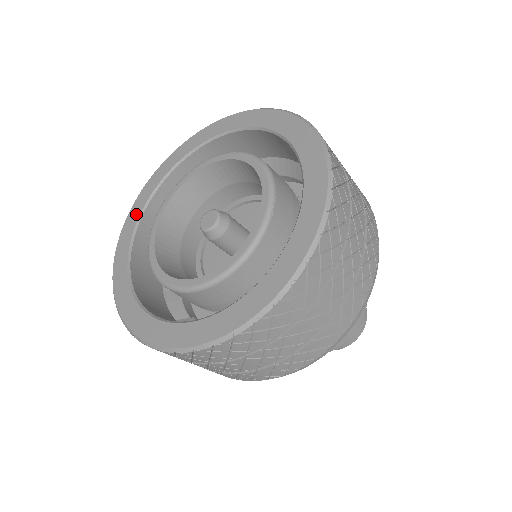
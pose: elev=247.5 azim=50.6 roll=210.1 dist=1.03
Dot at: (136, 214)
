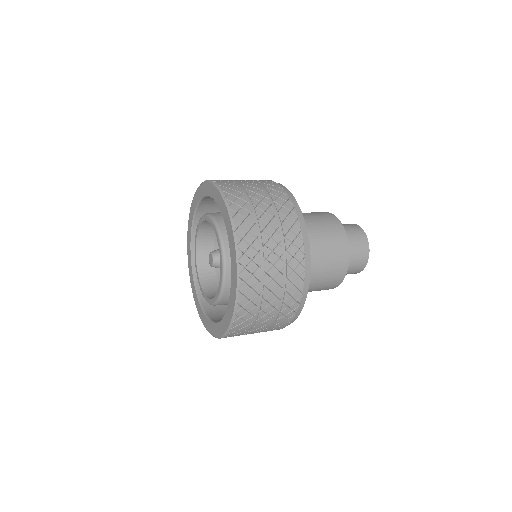
Dot at: (189, 236)
